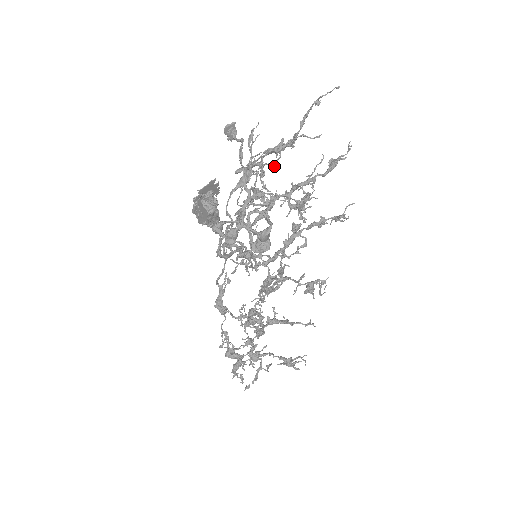
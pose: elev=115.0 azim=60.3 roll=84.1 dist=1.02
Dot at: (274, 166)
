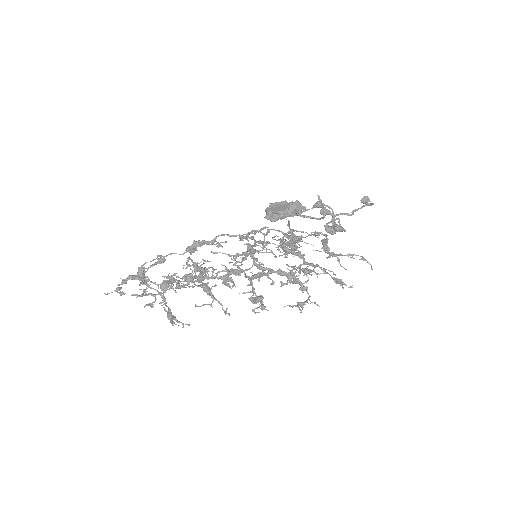
Dot at: occluded
